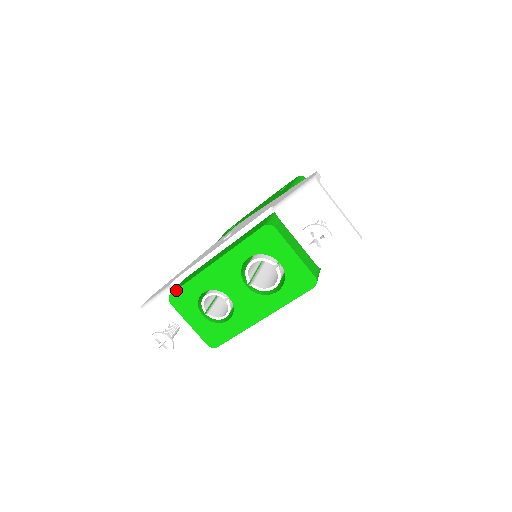
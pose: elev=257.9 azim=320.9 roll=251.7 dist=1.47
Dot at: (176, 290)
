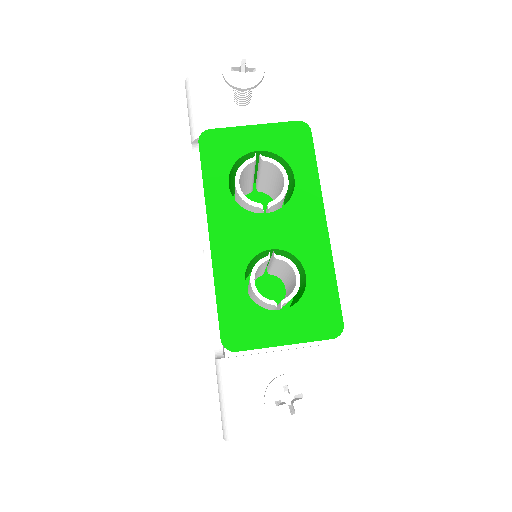
Dot at: (219, 325)
